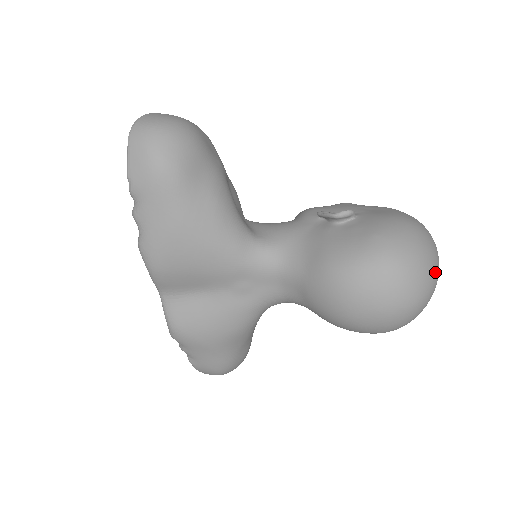
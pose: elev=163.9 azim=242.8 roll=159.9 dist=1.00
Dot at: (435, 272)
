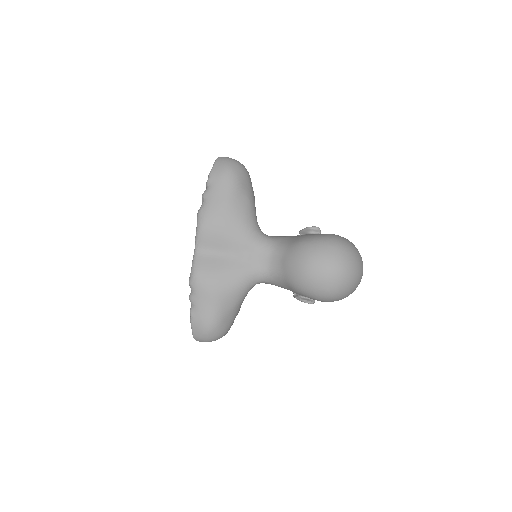
Dot at: (360, 264)
